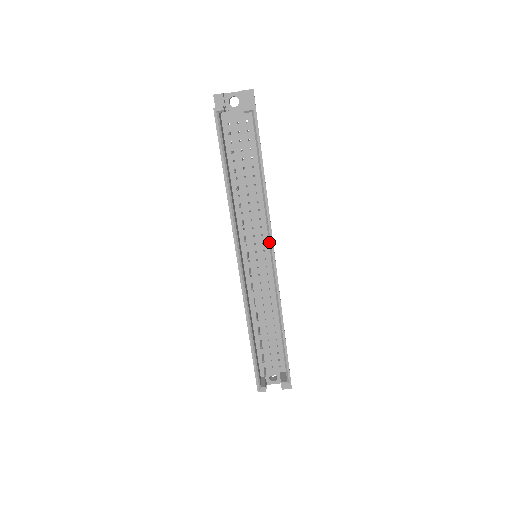
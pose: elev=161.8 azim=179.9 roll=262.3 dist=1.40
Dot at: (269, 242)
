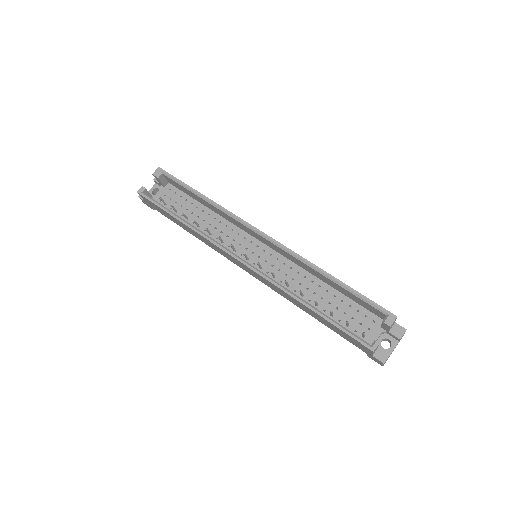
Dot at: (246, 226)
